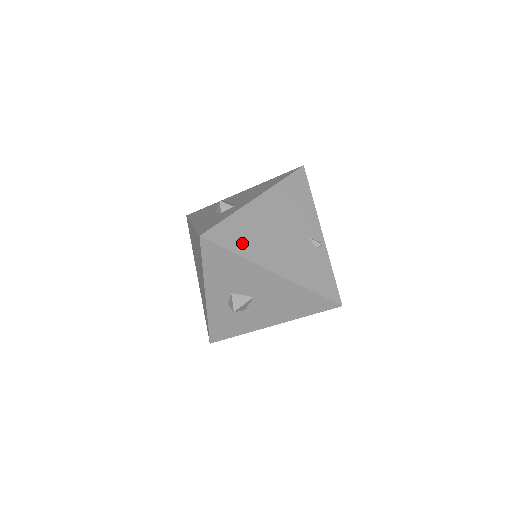
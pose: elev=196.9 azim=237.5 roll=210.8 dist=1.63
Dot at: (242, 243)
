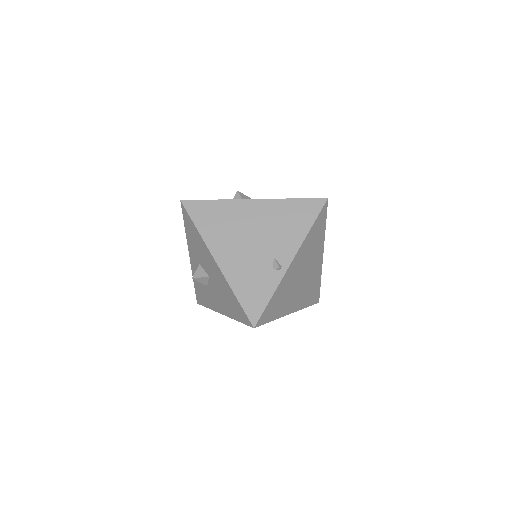
Dot at: (208, 224)
